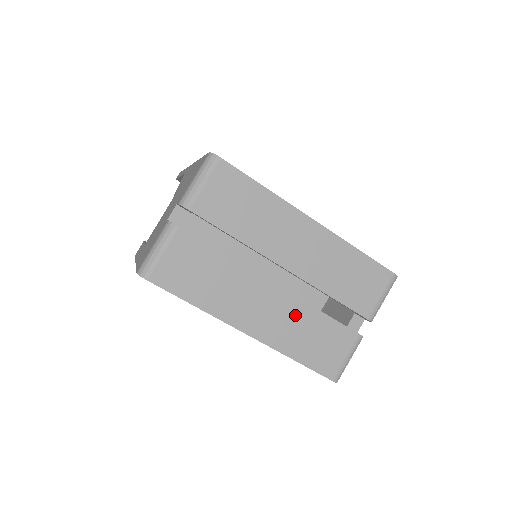
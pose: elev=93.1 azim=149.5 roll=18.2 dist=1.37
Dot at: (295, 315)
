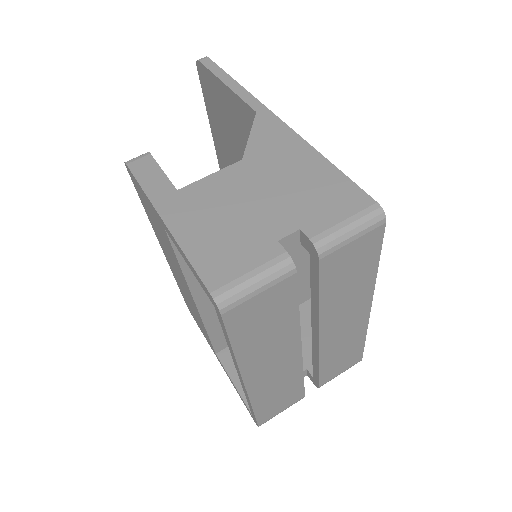
Dot at: (288, 375)
